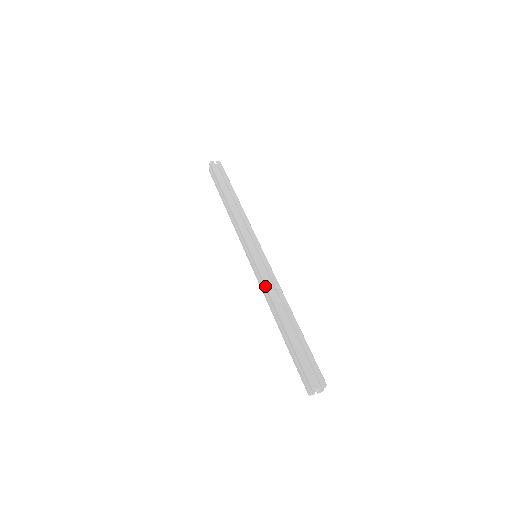
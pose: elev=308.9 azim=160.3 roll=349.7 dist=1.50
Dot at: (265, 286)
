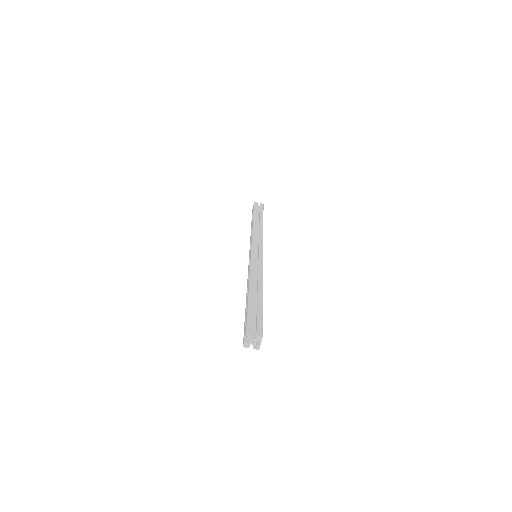
Dot at: (249, 269)
